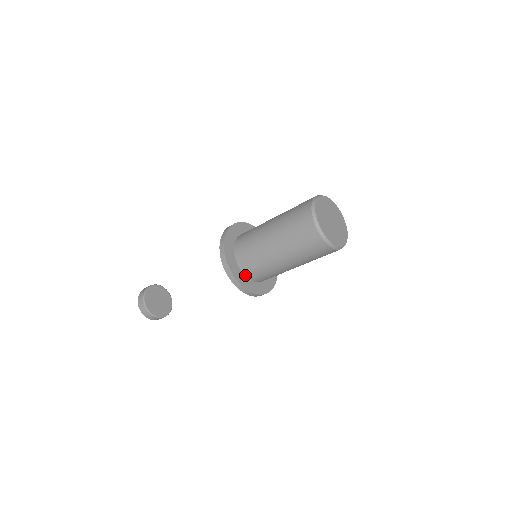
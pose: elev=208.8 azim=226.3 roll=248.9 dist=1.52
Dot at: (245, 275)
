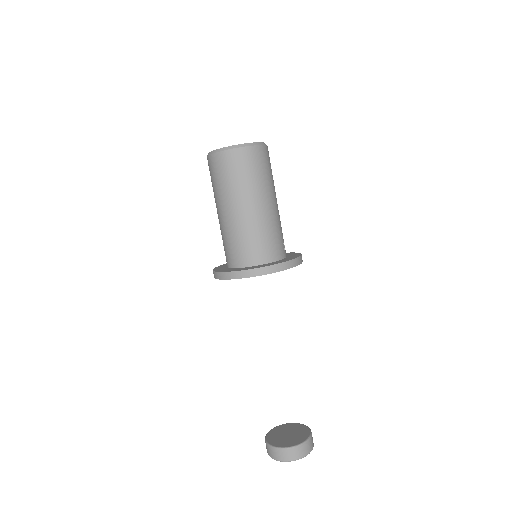
Dot at: (232, 268)
